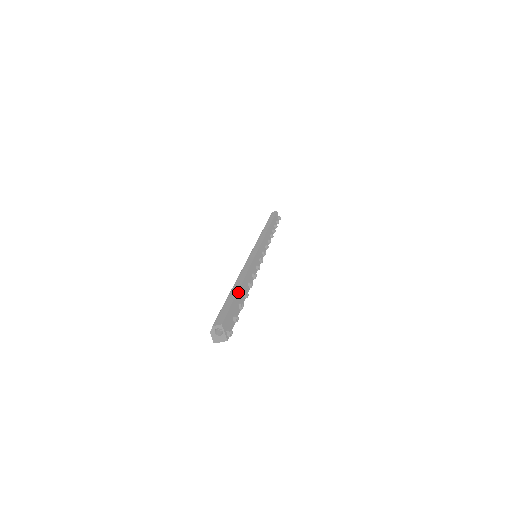
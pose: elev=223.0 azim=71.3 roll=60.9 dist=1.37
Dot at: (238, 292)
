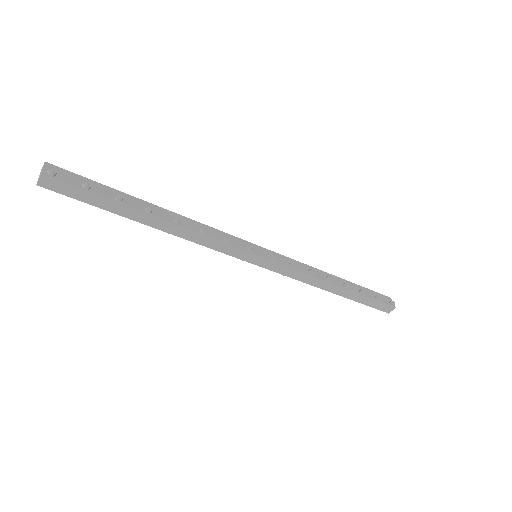
Dot at: (130, 196)
